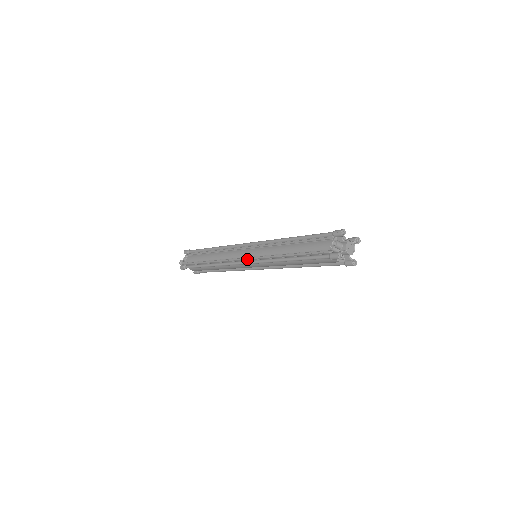
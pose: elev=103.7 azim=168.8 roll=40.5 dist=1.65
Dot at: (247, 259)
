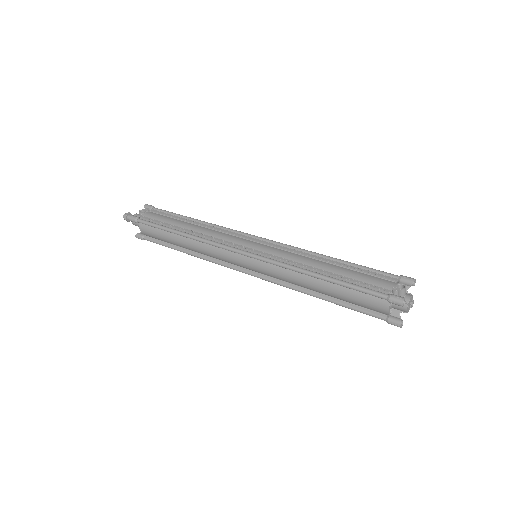
Dot at: (250, 250)
